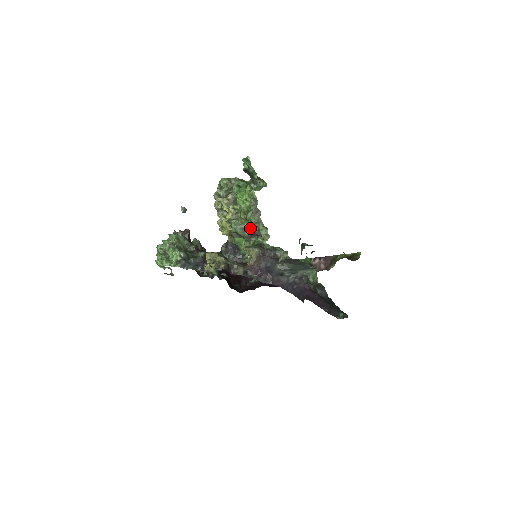
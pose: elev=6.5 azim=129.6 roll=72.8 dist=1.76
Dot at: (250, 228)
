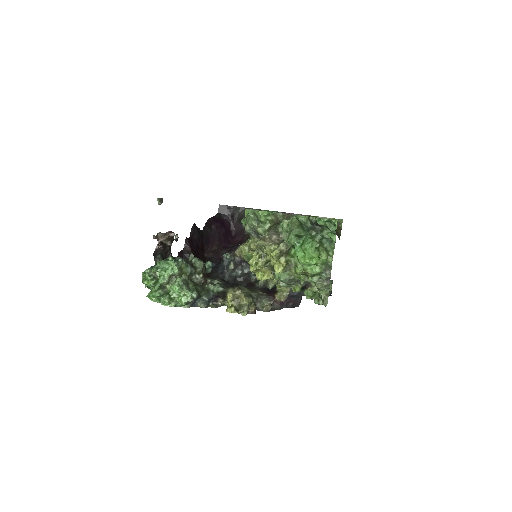
Dot at: (303, 282)
